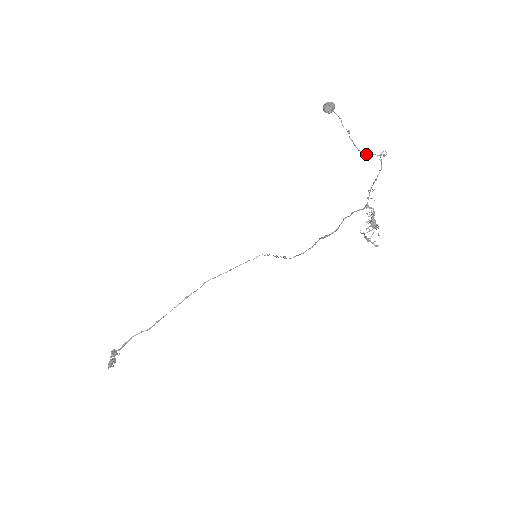
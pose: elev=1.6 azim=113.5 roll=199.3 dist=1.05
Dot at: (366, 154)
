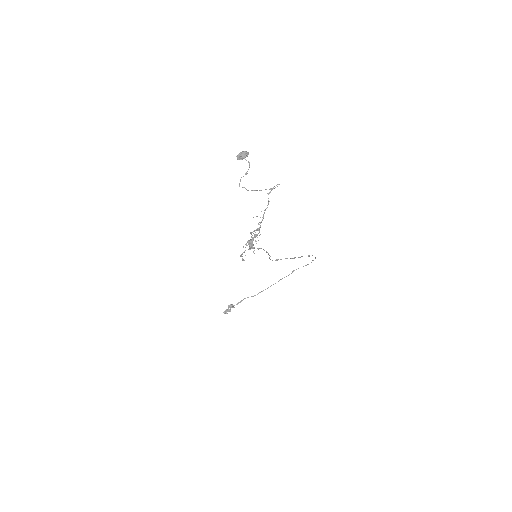
Dot at: occluded
